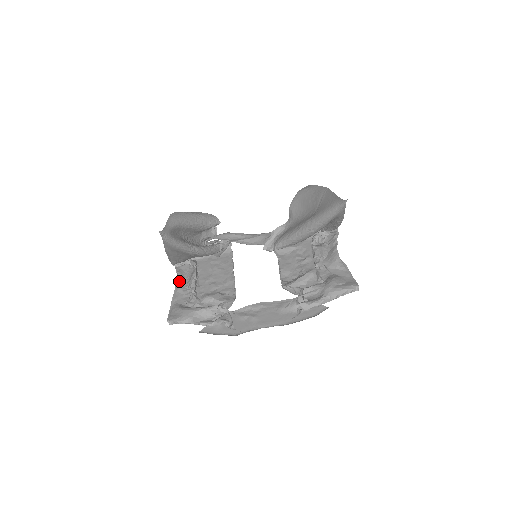
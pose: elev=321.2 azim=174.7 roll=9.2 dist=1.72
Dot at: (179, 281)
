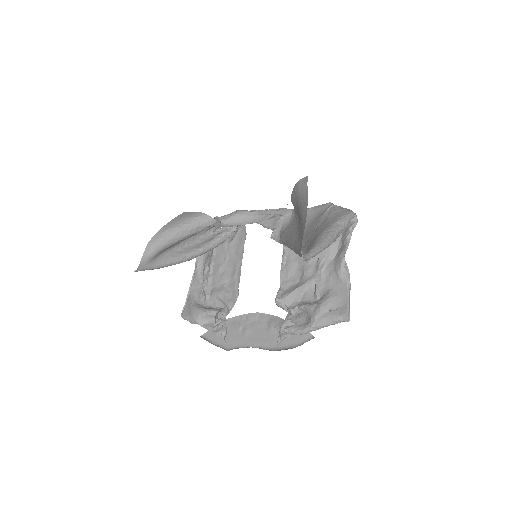
Dot at: (196, 266)
